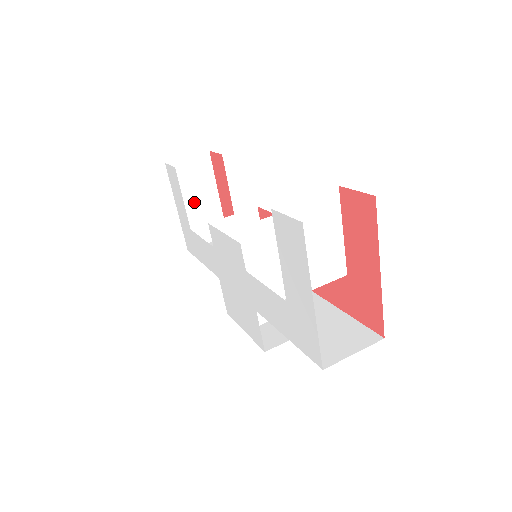
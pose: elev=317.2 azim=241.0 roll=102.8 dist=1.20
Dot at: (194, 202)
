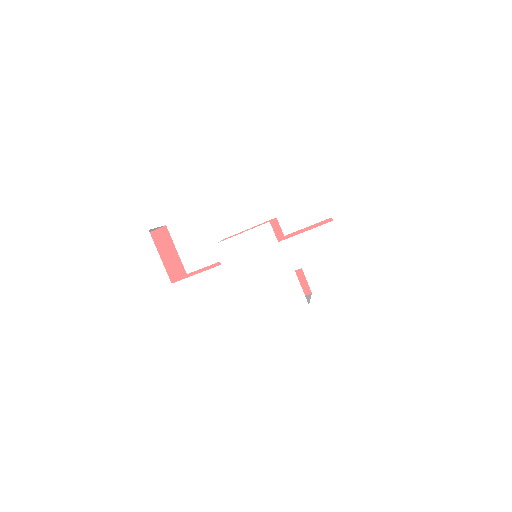
Dot at: occluded
